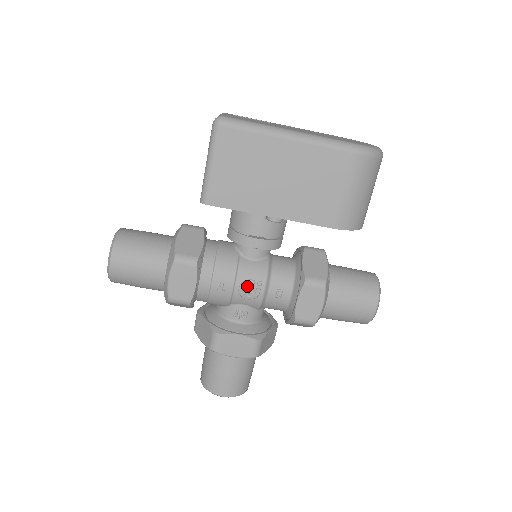
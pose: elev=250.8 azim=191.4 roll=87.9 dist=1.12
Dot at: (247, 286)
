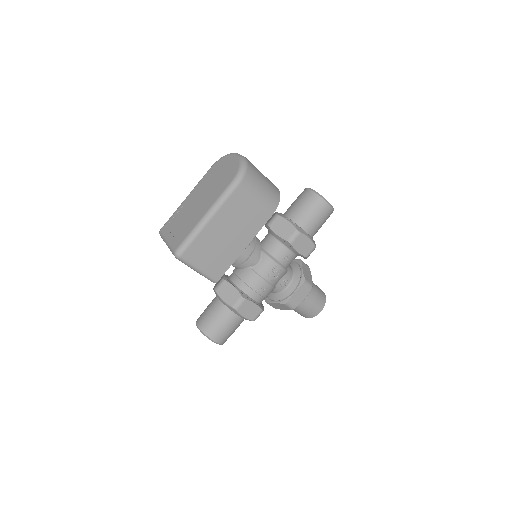
Dot at: (272, 275)
